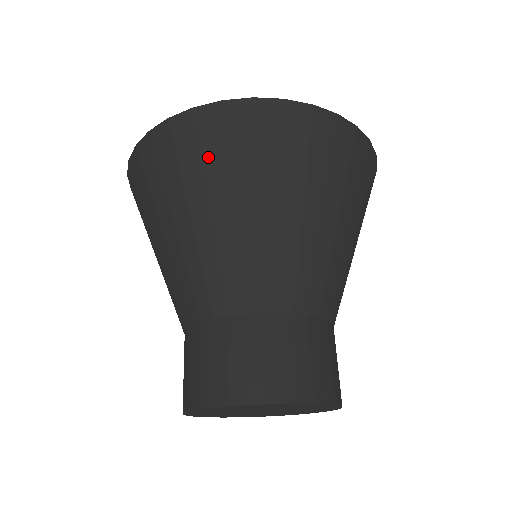
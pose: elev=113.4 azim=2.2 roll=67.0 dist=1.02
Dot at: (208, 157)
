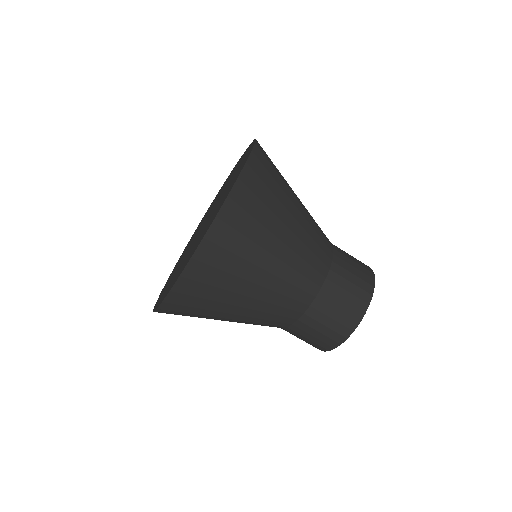
Dot at: (208, 296)
